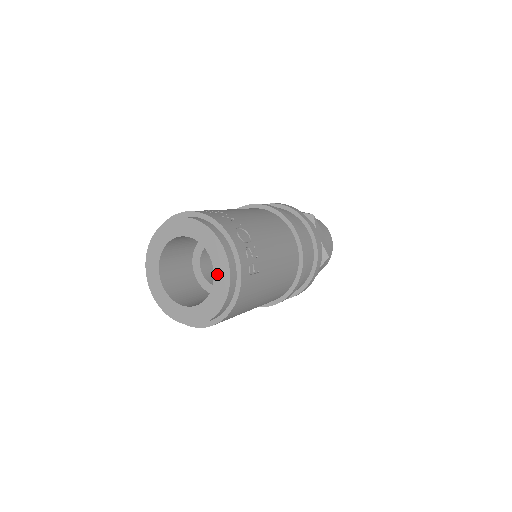
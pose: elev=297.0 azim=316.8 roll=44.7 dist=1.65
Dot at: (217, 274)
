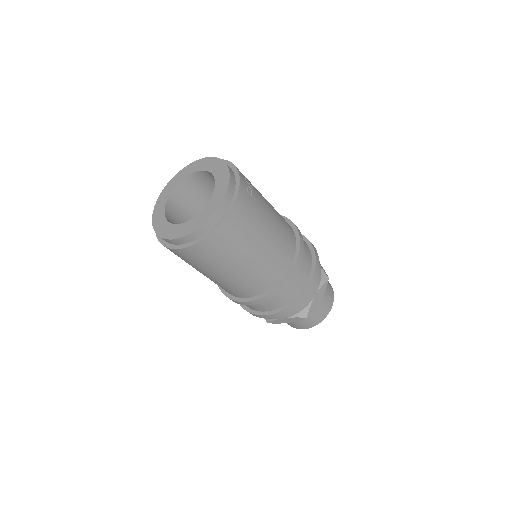
Dot at: (218, 182)
